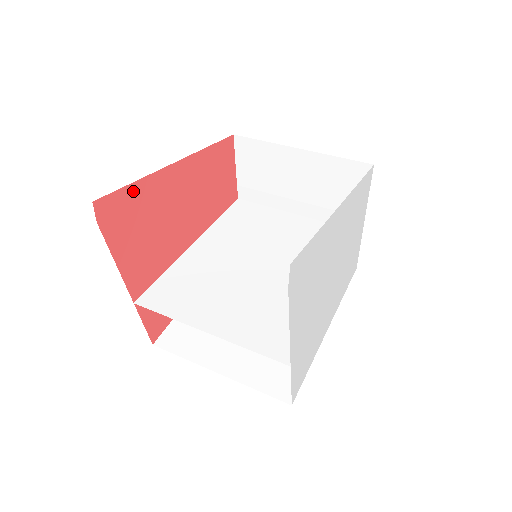
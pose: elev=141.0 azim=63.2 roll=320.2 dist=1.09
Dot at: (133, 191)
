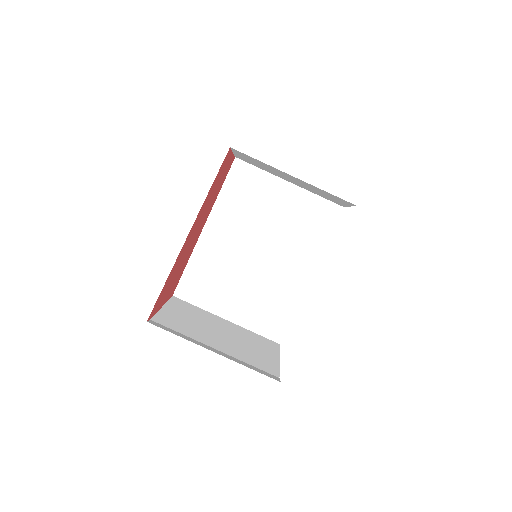
Dot at: (166, 284)
